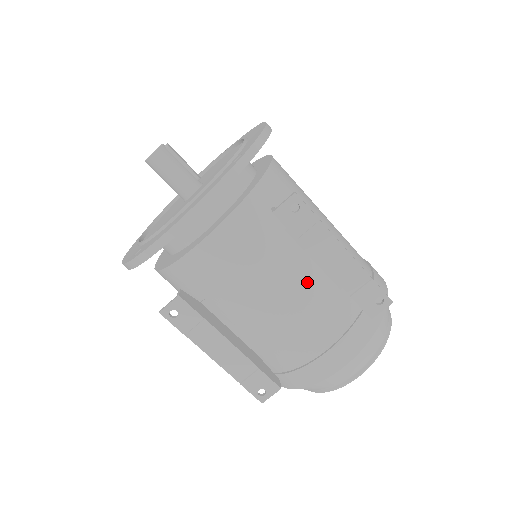
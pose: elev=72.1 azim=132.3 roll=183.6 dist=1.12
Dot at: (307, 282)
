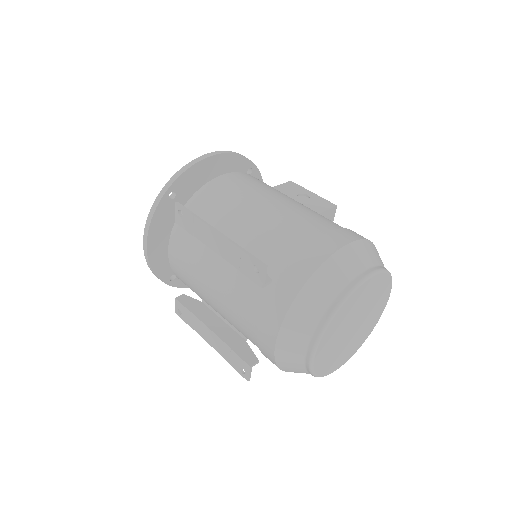
Dot at: (226, 267)
